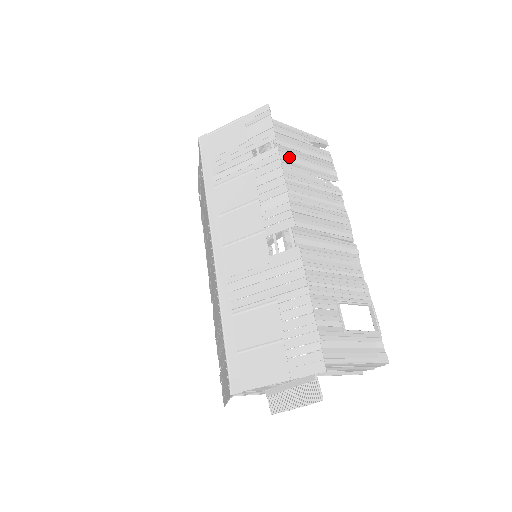
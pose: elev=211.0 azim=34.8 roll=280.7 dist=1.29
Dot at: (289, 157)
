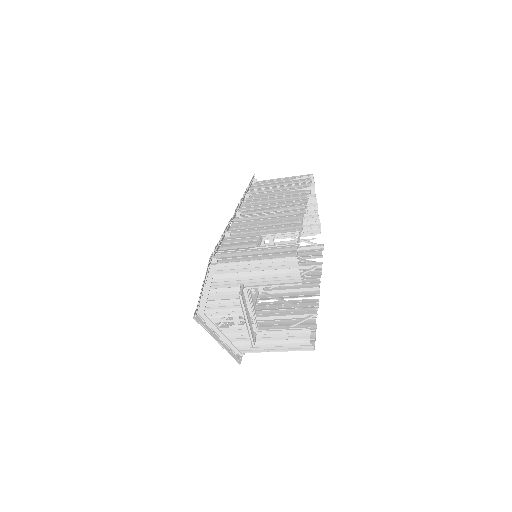
Dot at: (265, 190)
